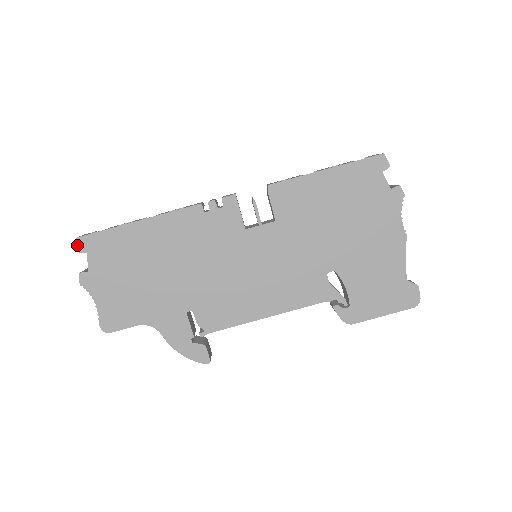
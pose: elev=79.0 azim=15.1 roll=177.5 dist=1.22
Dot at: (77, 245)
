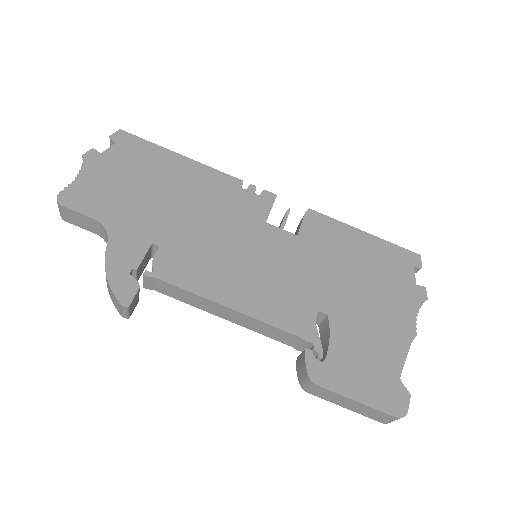
Dot at: (115, 133)
